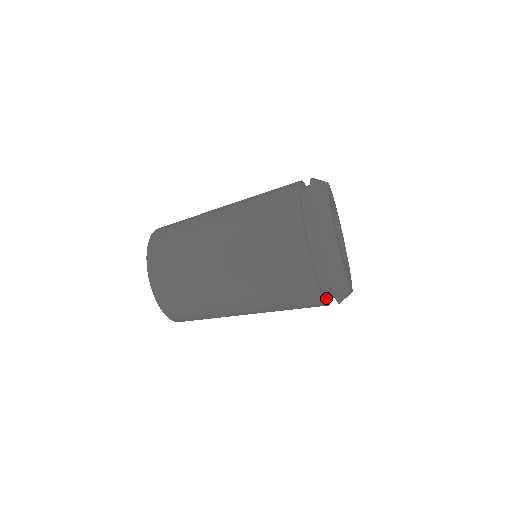
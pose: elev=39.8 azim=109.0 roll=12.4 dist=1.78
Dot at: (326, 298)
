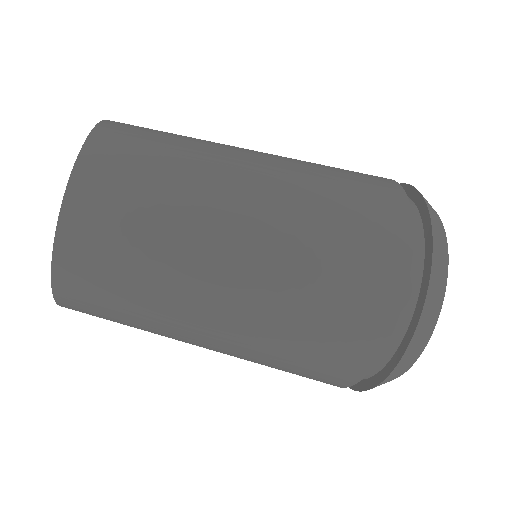
Dot at: occluded
